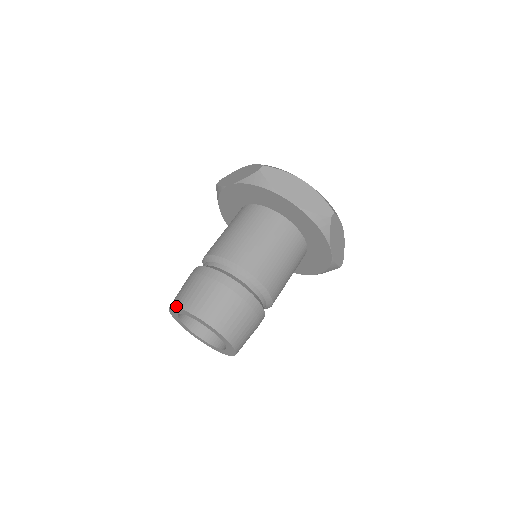
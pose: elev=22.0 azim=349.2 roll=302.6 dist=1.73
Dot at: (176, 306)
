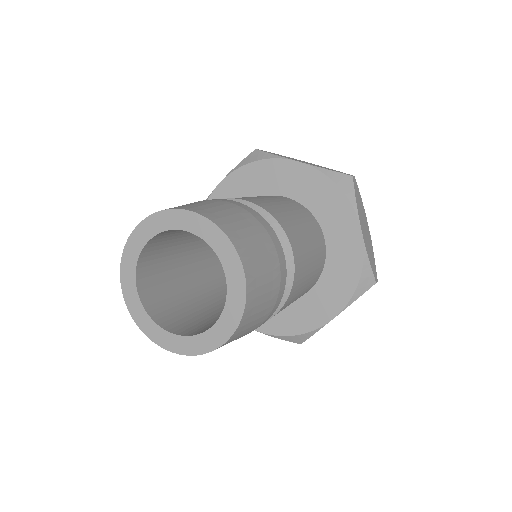
Dot at: (204, 214)
